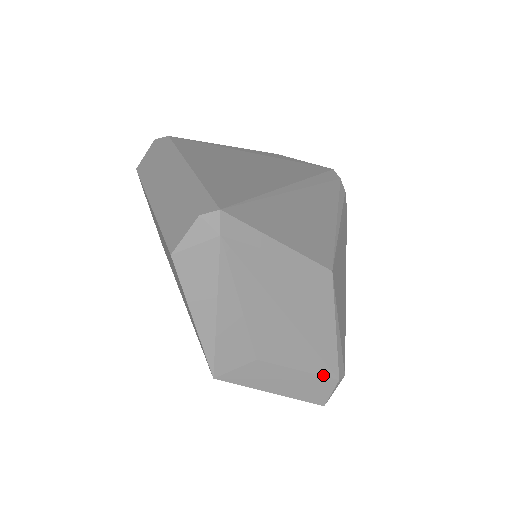
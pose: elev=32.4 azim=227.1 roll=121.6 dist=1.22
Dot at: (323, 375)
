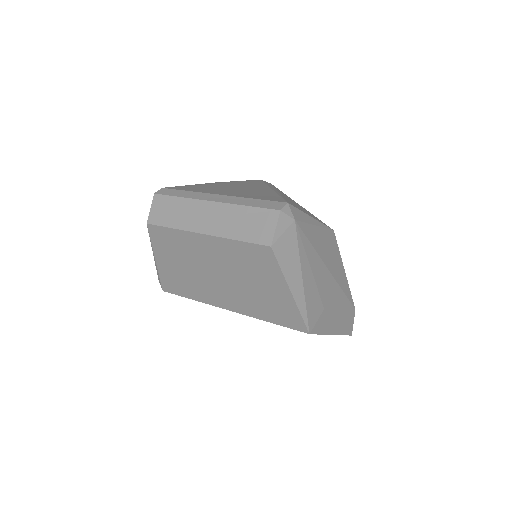
Dot at: (349, 309)
